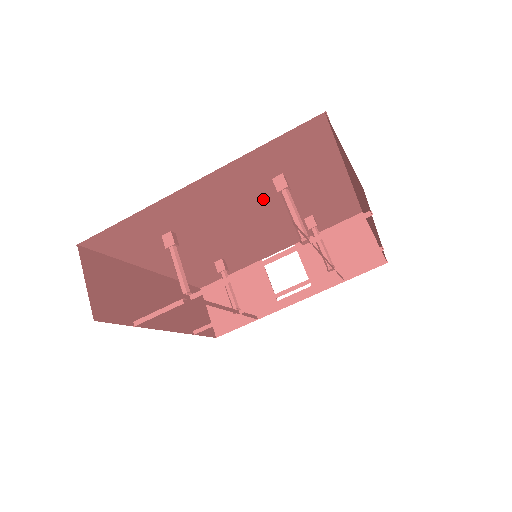
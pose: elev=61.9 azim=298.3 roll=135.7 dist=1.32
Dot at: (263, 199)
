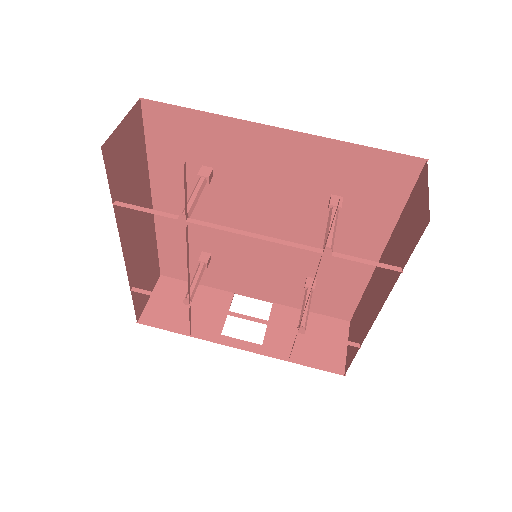
Dot at: (304, 212)
